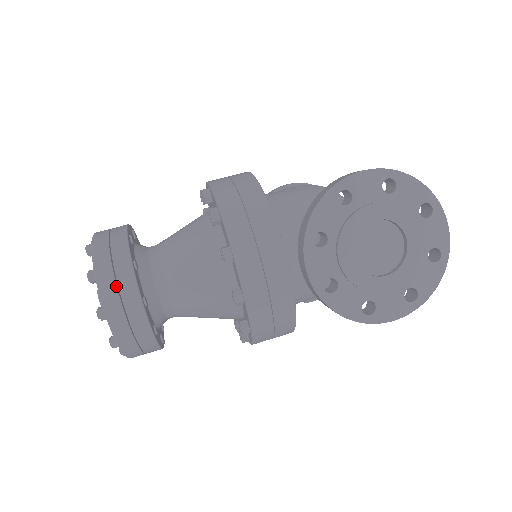
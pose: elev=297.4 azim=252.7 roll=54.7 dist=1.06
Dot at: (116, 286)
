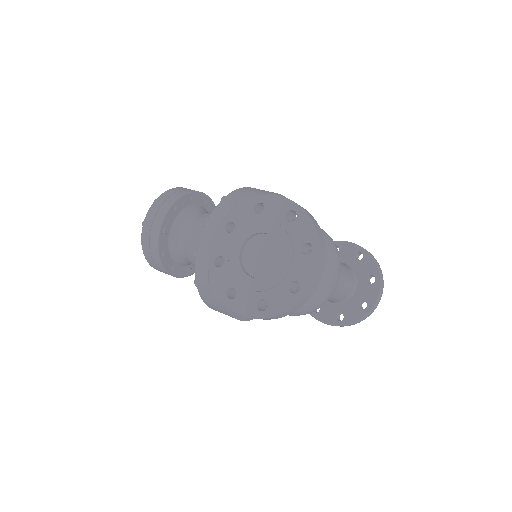
Dot at: (157, 211)
